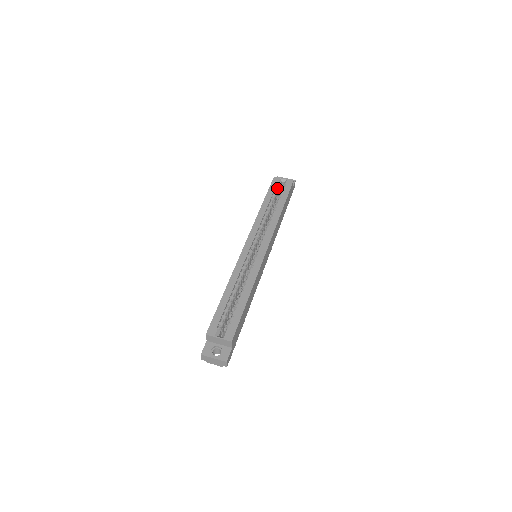
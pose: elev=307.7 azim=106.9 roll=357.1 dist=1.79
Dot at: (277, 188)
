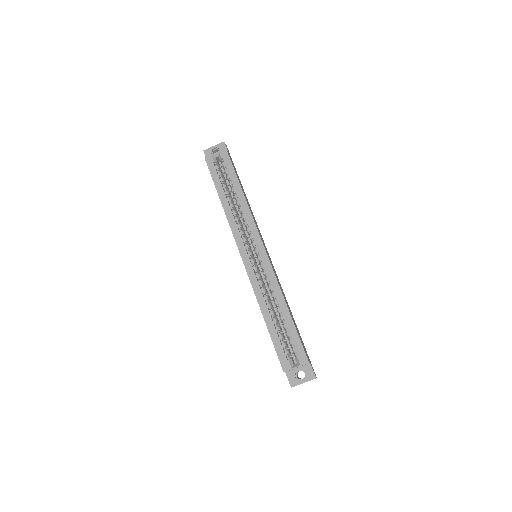
Dot at: (217, 169)
